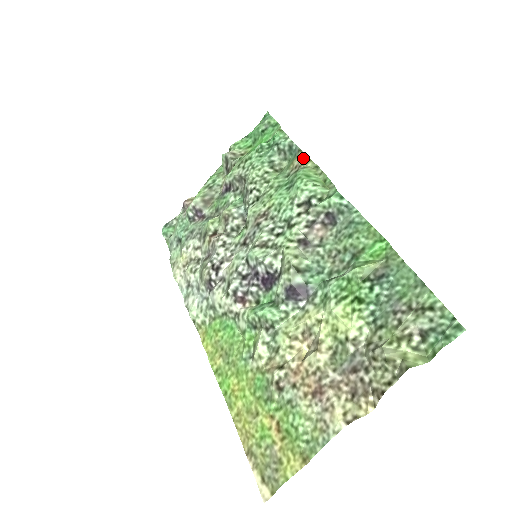
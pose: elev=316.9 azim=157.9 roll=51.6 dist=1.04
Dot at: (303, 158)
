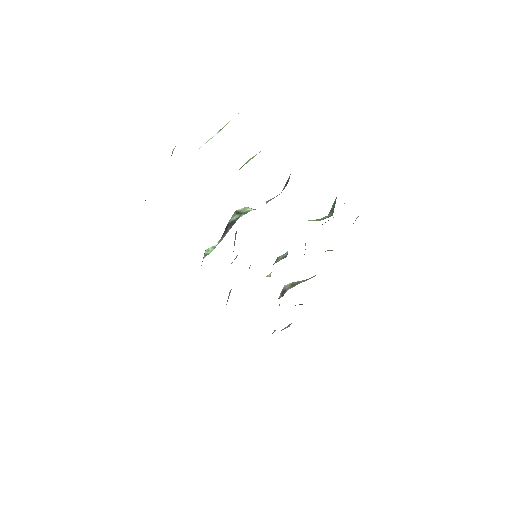
Dot at: occluded
